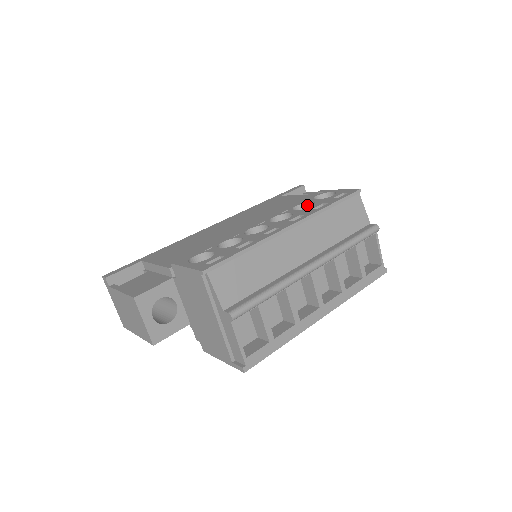
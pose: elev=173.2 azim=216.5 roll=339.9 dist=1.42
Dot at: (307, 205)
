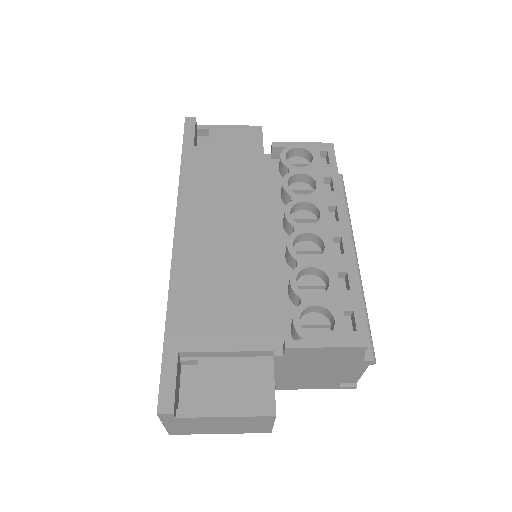
Dot at: (293, 177)
